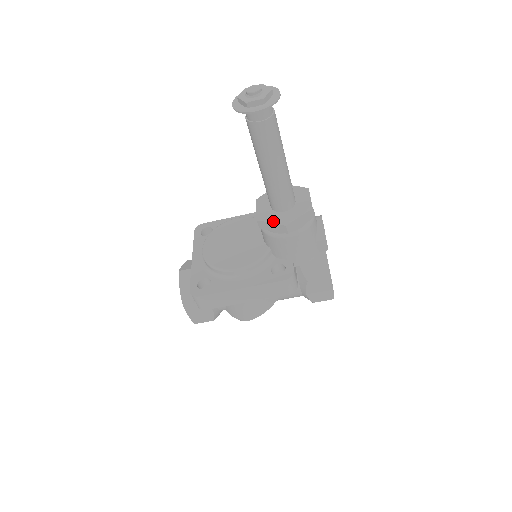
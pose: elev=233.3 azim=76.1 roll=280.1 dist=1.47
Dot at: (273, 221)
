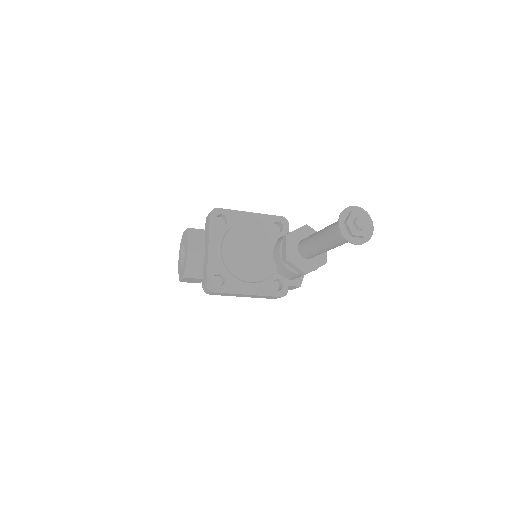
Dot at: (298, 266)
